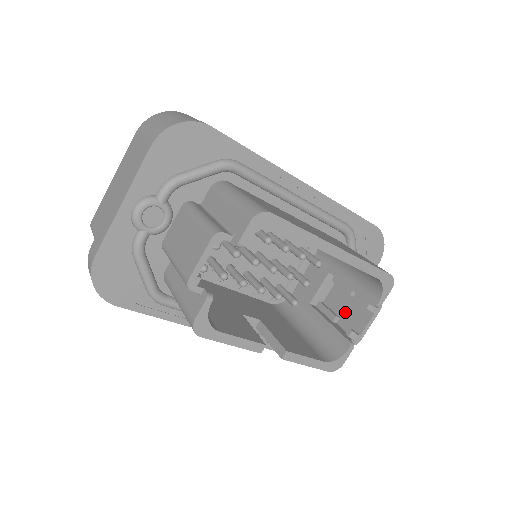
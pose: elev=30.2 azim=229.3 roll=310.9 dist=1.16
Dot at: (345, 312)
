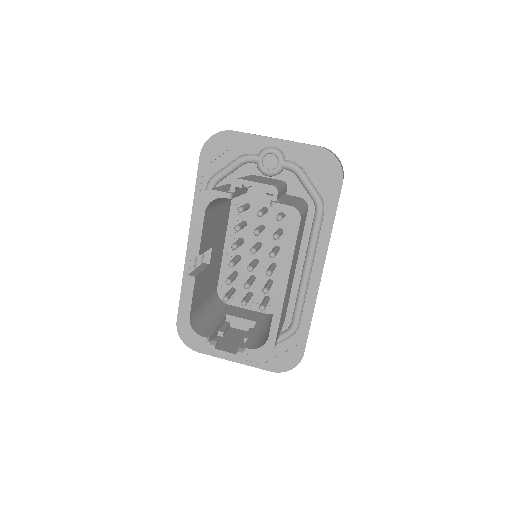
Dot at: (229, 339)
